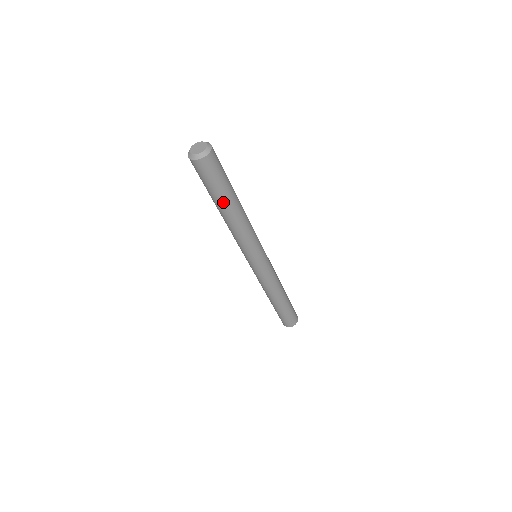
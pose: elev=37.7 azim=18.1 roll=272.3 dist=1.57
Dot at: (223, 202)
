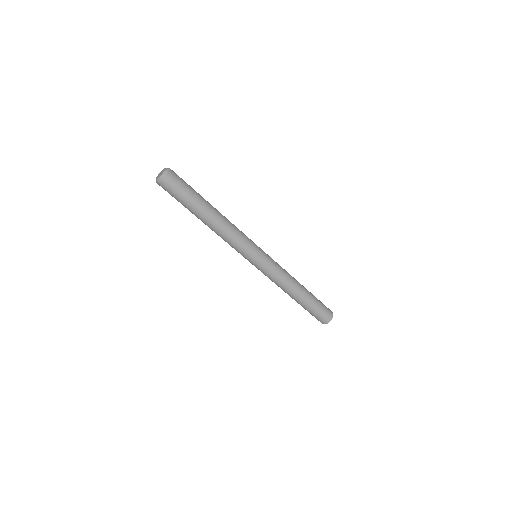
Dot at: (195, 212)
